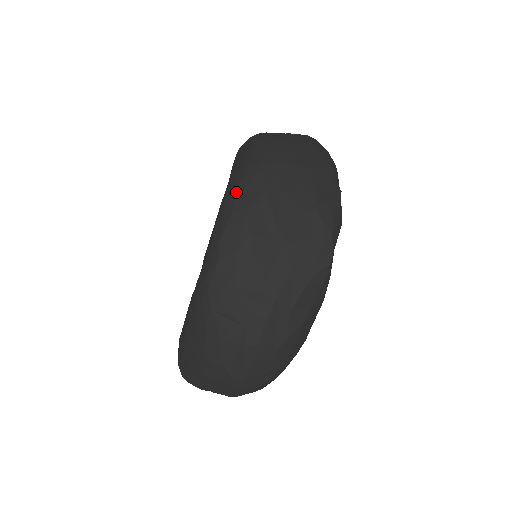
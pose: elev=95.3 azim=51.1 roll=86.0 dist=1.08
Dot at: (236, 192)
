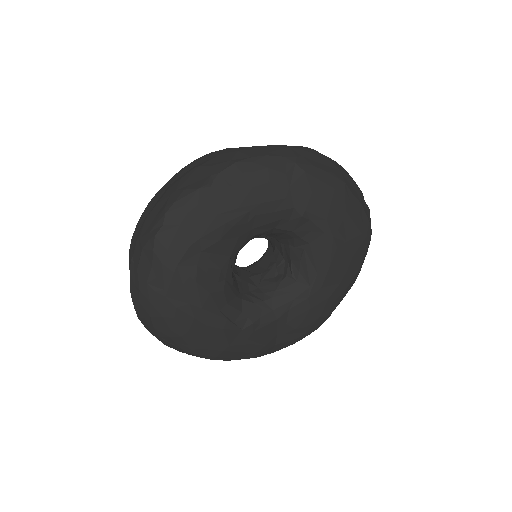
Dot at: occluded
